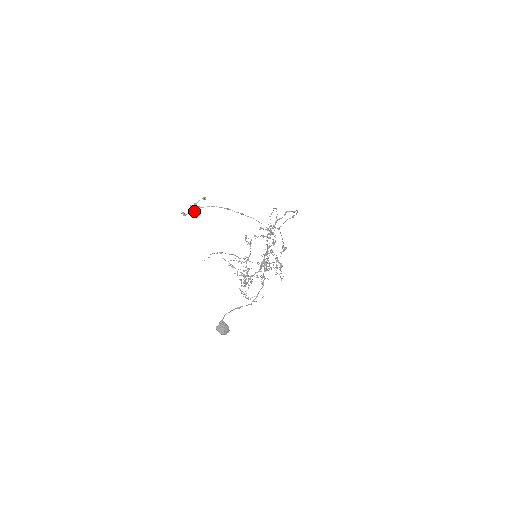
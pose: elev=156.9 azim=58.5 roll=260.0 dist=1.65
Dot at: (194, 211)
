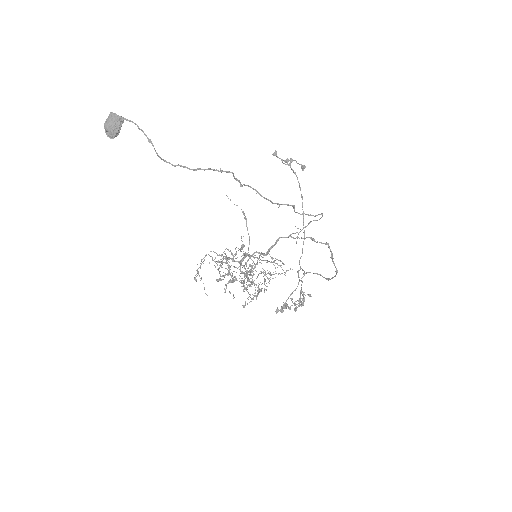
Dot at: occluded
